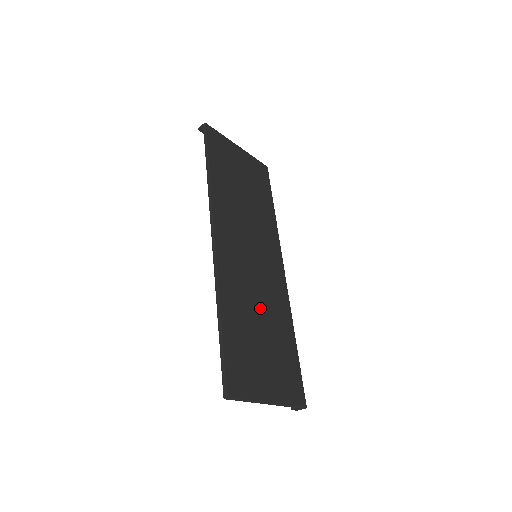
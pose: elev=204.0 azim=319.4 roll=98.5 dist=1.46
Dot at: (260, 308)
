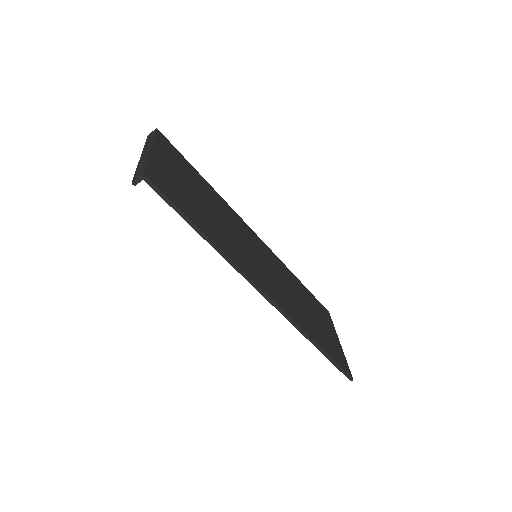
Dot at: (295, 296)
